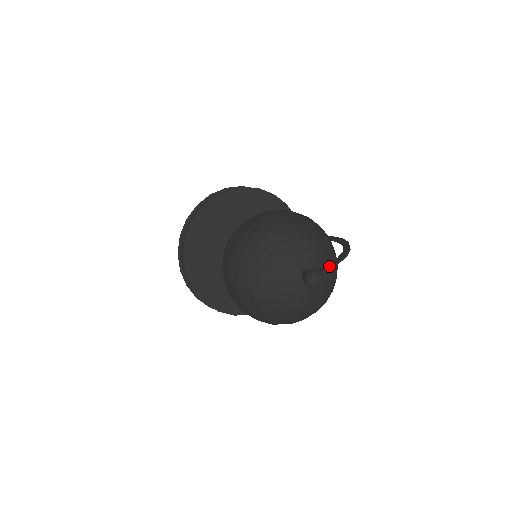
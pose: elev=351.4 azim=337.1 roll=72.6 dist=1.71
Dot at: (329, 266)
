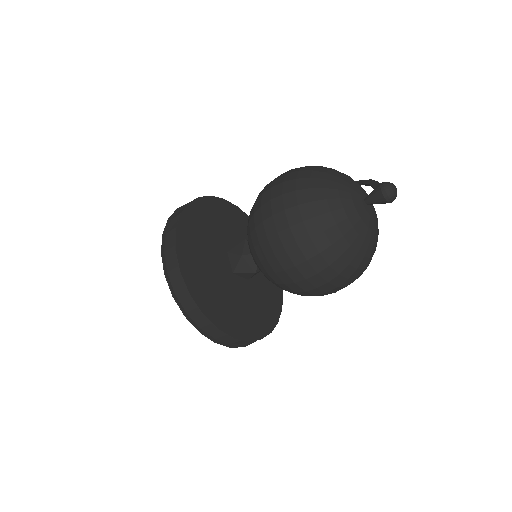
Dot at: occluded
